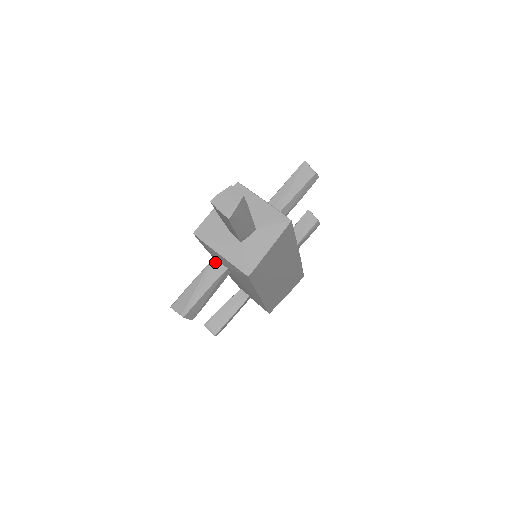
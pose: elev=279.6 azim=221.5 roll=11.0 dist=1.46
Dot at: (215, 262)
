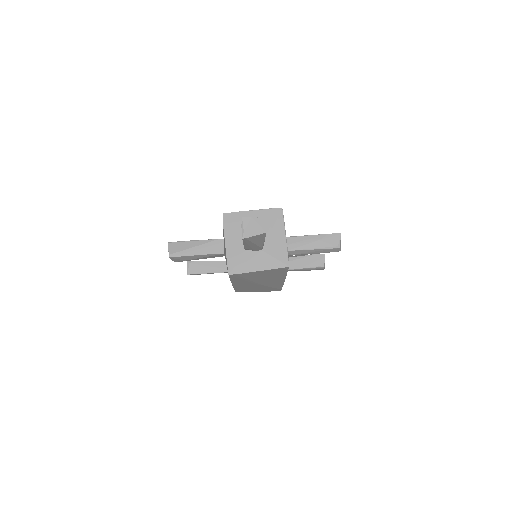
Dot at: (221, 242)
